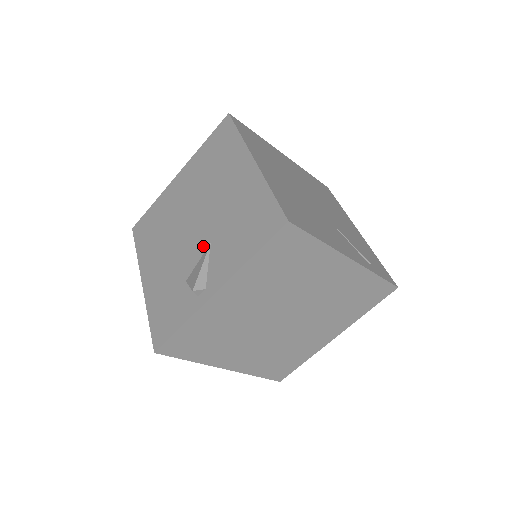
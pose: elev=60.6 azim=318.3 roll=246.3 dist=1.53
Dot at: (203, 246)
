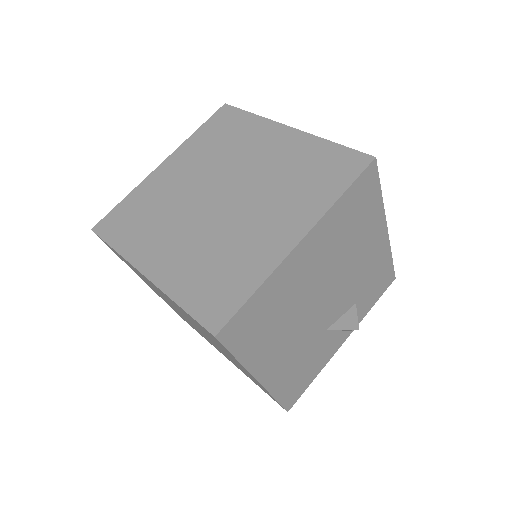
Dot at: occluded
